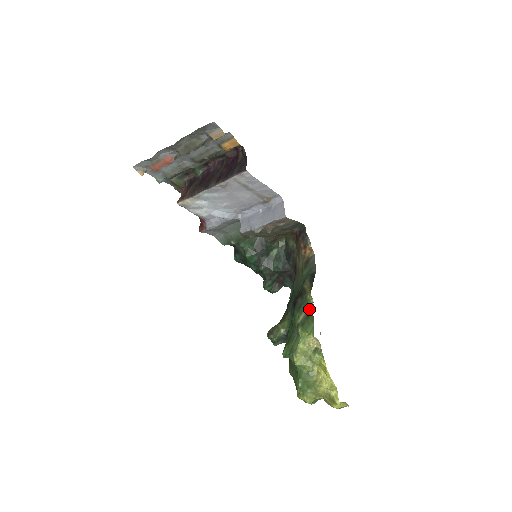
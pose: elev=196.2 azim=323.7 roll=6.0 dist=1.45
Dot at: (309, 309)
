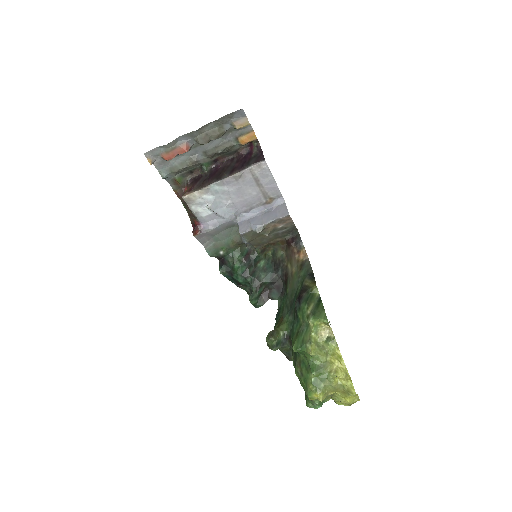
Dot at: (317, 300)
